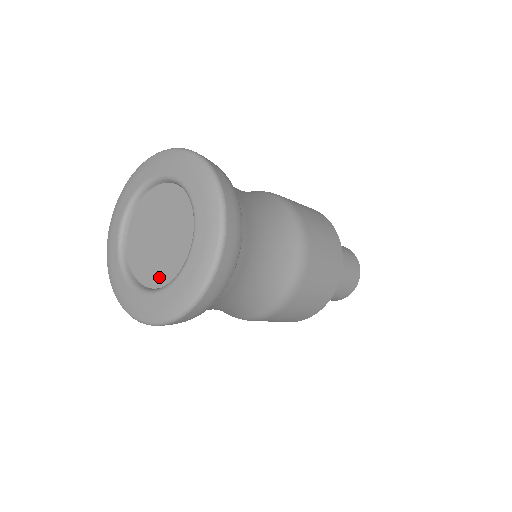
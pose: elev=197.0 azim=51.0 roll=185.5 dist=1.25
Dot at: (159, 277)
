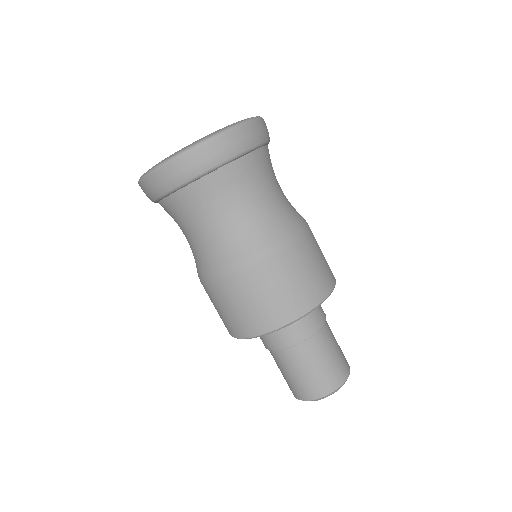
Dot at: occluded
